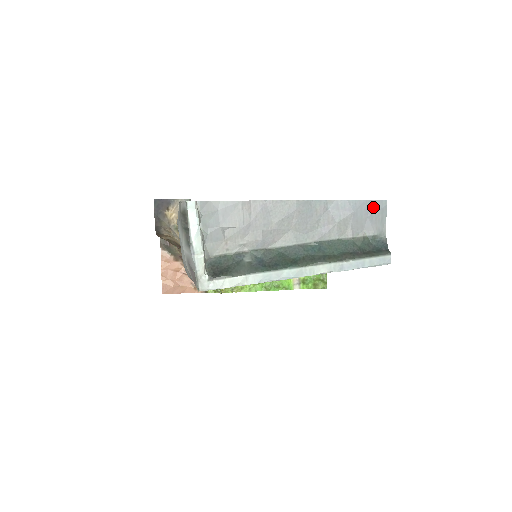
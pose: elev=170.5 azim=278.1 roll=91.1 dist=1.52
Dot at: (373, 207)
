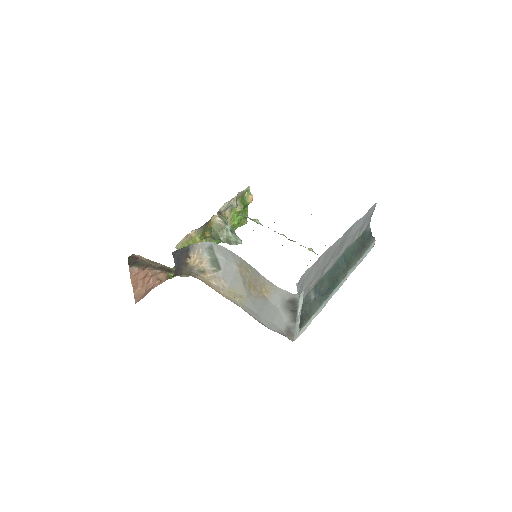
Dot at: (370, 212)
